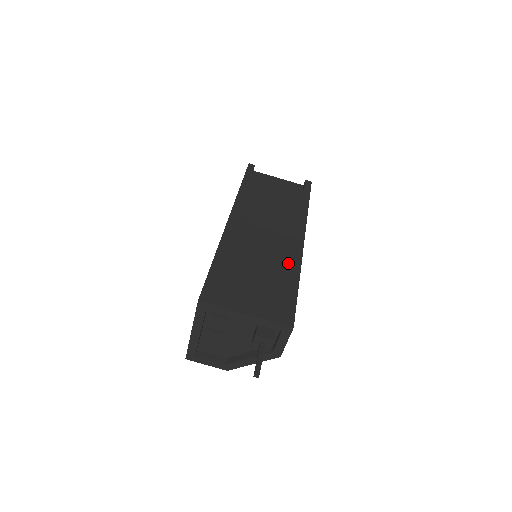
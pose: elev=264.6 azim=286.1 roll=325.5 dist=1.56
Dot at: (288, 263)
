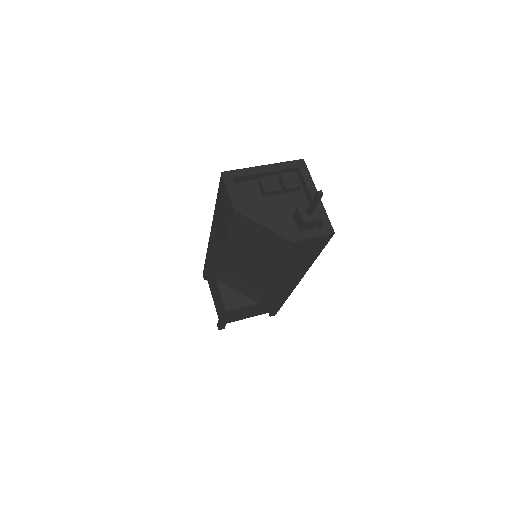
Dot at: occluded
